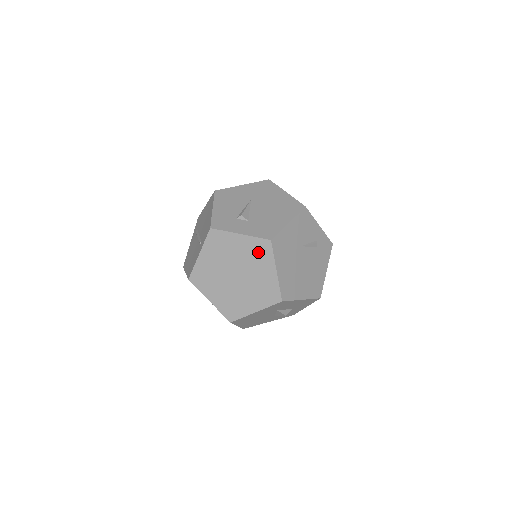
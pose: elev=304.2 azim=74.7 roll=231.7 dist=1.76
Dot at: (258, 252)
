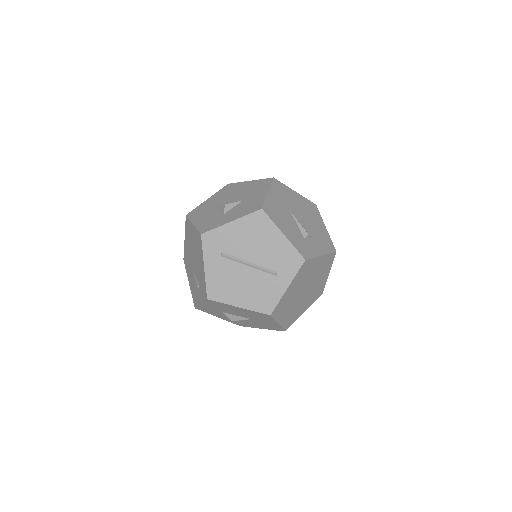
Dot at: (326, 265)
